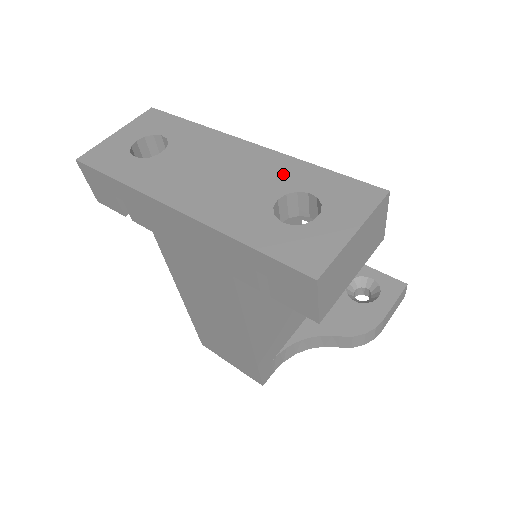
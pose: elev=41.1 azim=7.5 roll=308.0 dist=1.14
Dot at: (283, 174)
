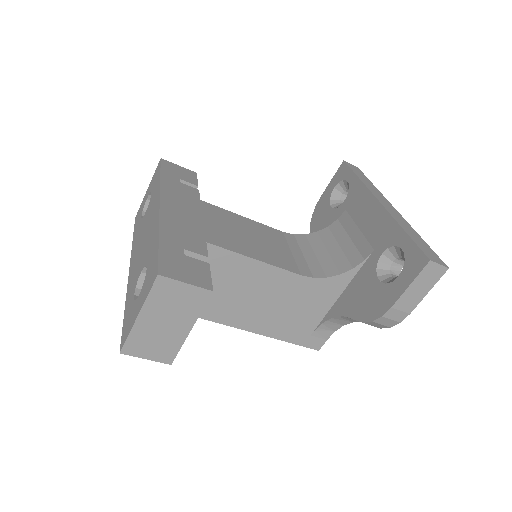
Dot at: (151, 244)
